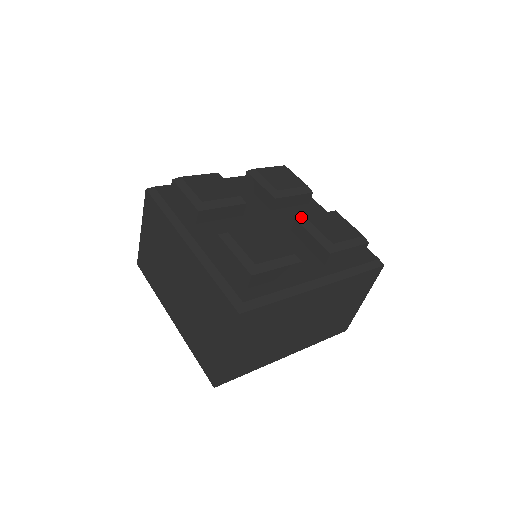
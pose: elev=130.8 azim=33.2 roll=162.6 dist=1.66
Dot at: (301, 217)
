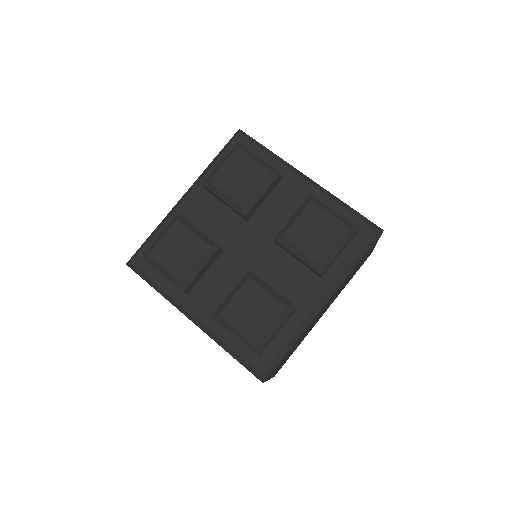
Dot at: (278, 237)
